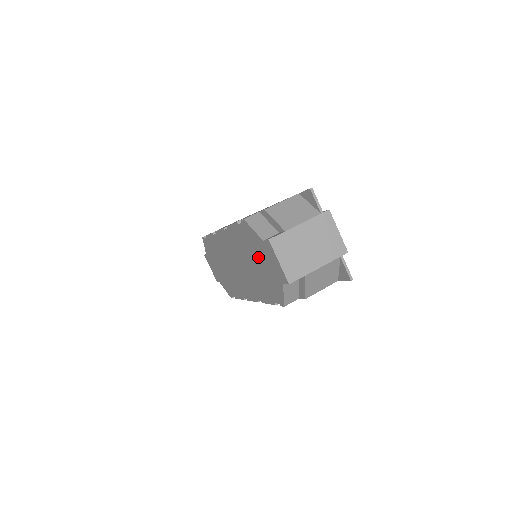
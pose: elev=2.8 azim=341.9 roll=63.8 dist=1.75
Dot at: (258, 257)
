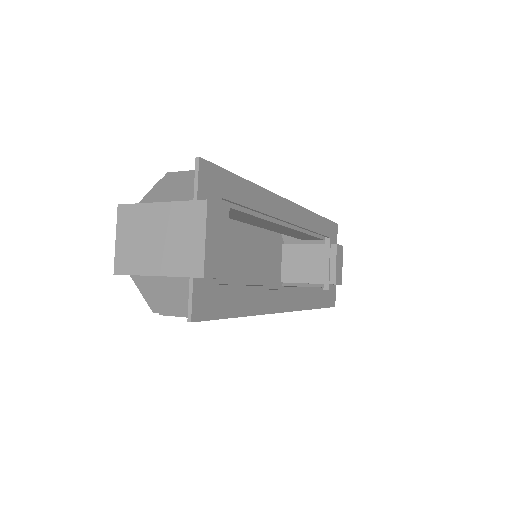
Dot at: occluded
